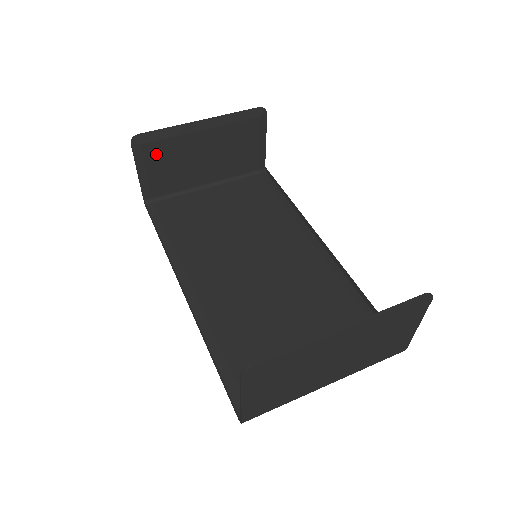
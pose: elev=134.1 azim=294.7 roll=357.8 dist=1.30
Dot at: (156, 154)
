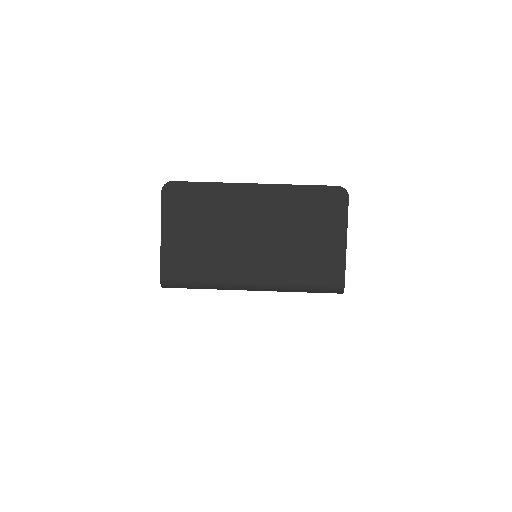
Dot at: occluded
